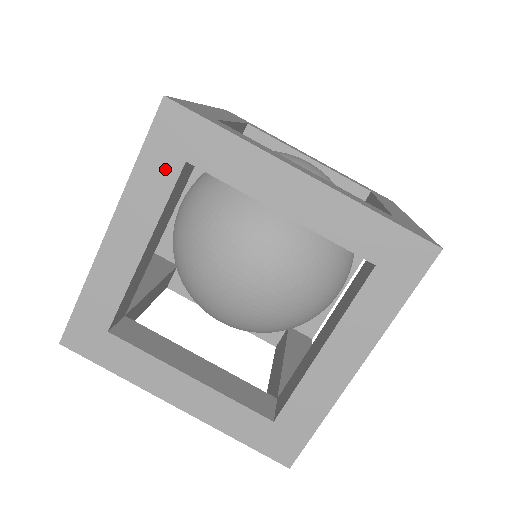
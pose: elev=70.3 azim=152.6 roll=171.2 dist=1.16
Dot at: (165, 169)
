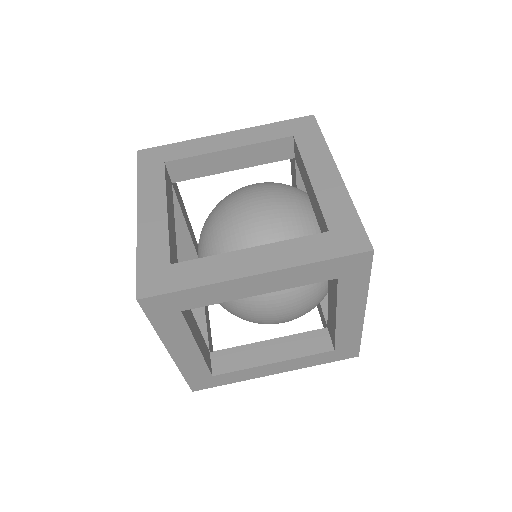
Dot at: (281, 132)
